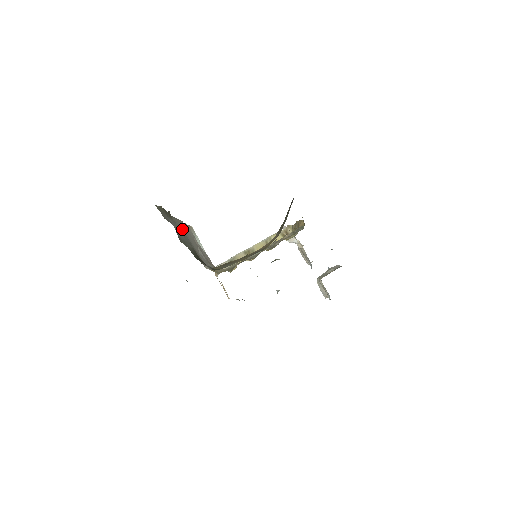
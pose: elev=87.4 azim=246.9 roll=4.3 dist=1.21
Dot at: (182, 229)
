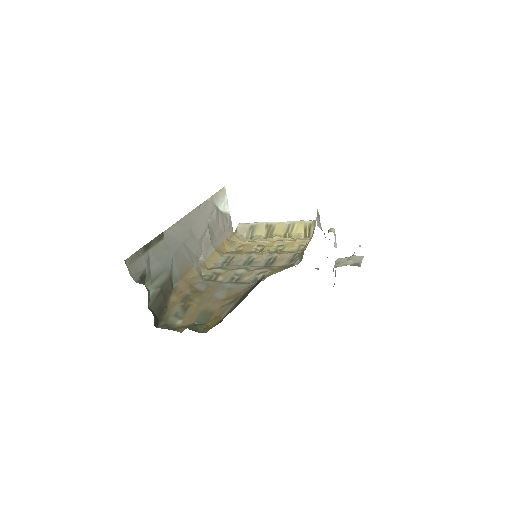
Dot at: (180, 234)
